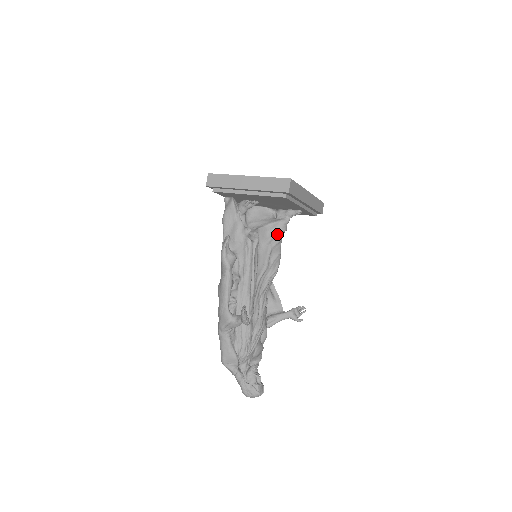
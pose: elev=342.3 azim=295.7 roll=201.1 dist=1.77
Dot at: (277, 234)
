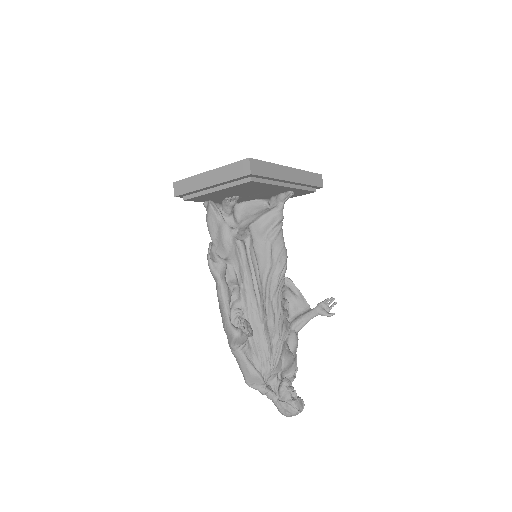
Dot at: (273, 225)
